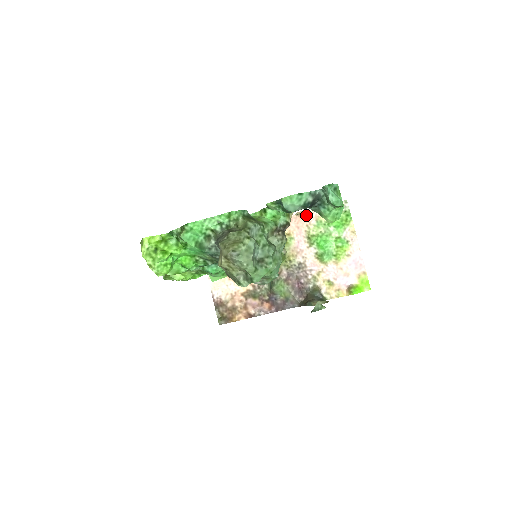
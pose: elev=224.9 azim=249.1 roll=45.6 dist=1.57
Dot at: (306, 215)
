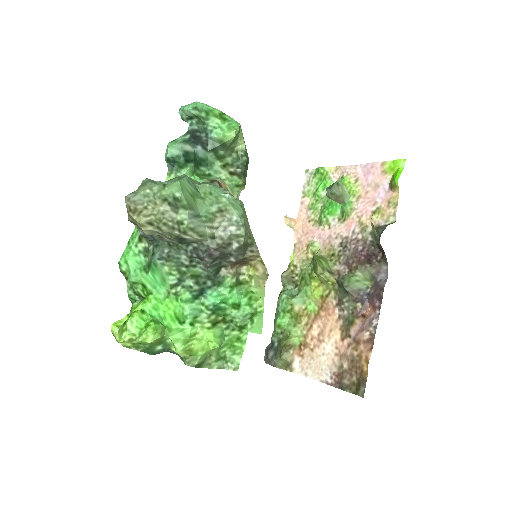
Dot at: (300, 220)
